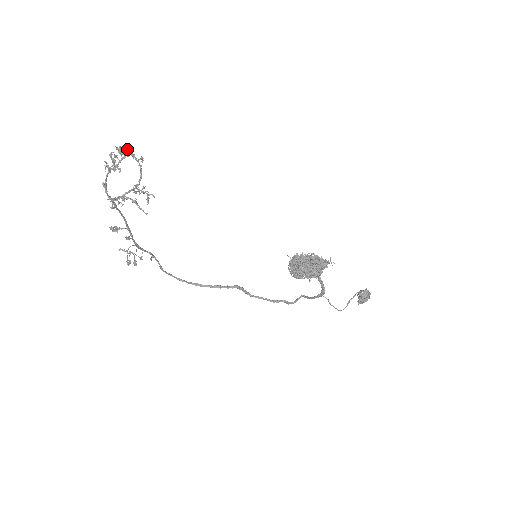
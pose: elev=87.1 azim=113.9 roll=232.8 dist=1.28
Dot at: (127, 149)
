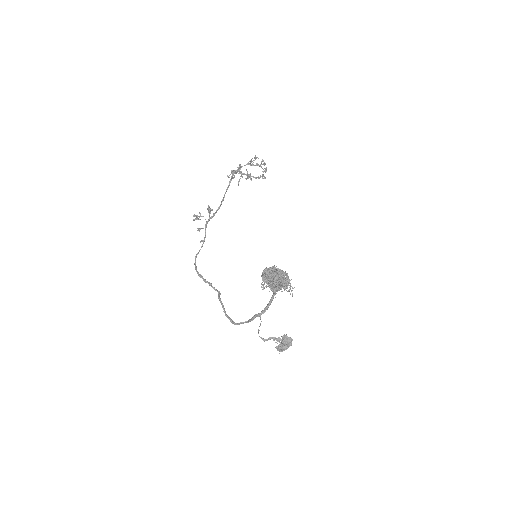
Dot at: occluded
